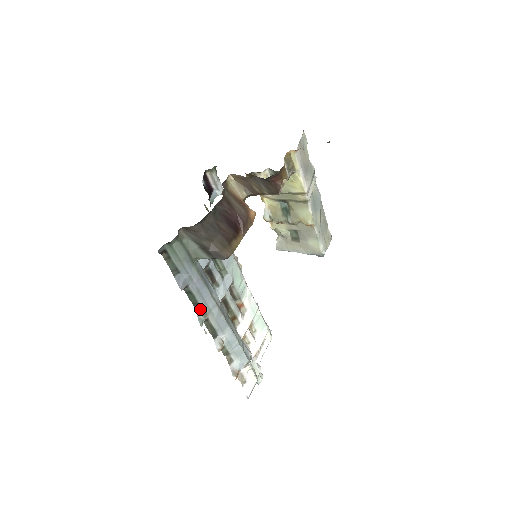
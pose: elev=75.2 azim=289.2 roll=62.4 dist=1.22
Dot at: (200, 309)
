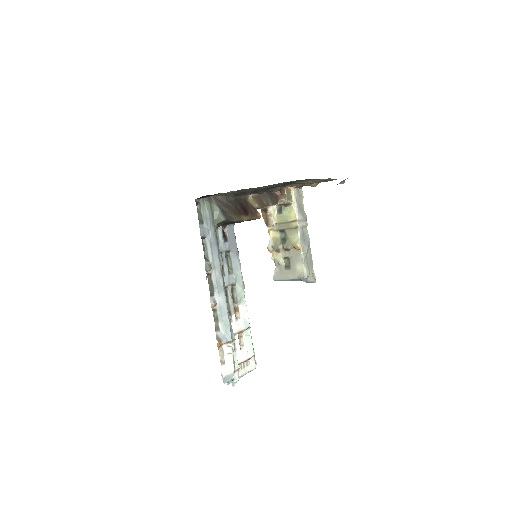
Dot at: (208, 262)
